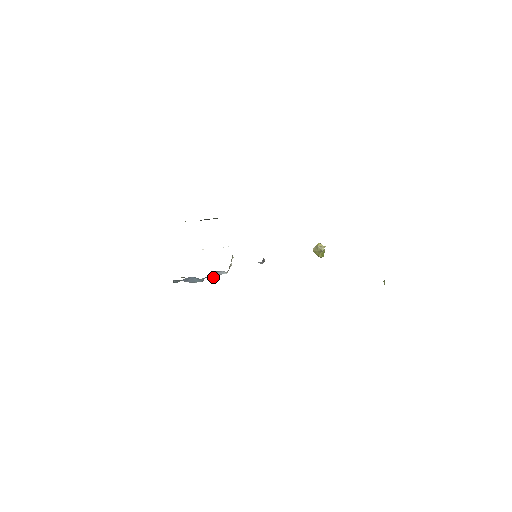
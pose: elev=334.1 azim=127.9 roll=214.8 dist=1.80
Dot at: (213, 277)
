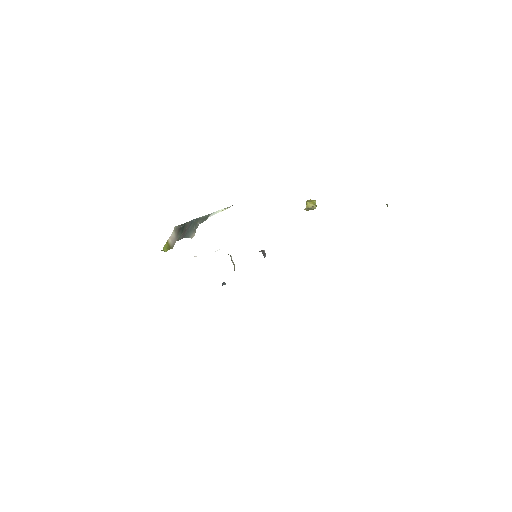
Dot at: (224, 283)
